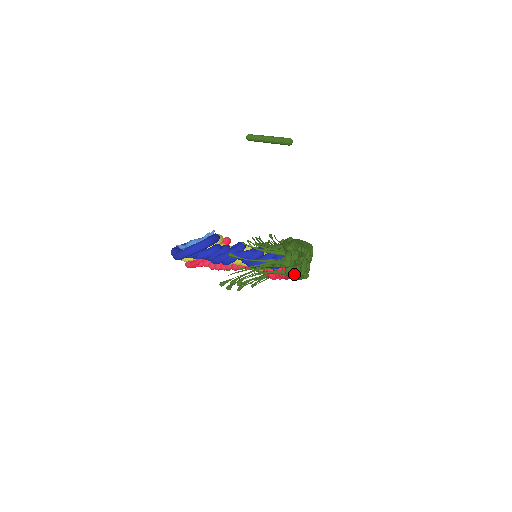
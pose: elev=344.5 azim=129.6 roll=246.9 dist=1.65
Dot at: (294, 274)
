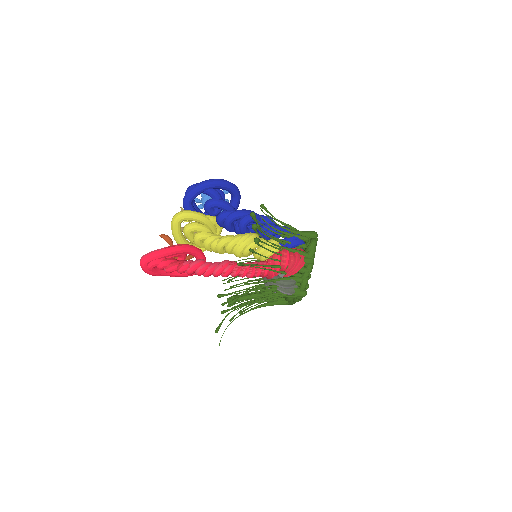
Dot at: (314, 254)
